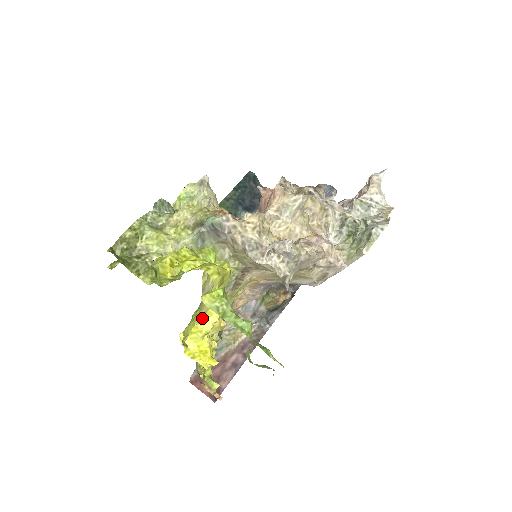
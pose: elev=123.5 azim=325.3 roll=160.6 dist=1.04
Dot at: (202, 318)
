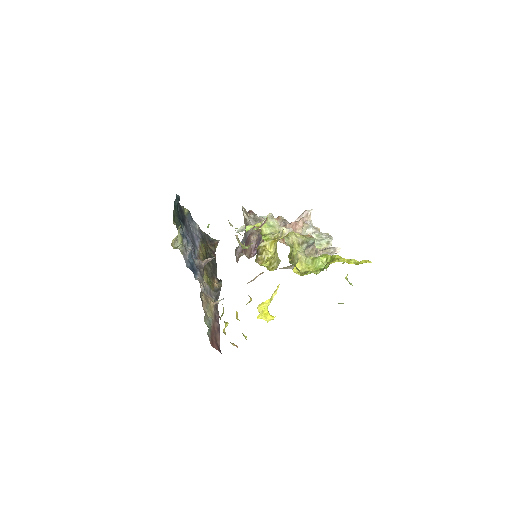
Dot at: (273, 293)
